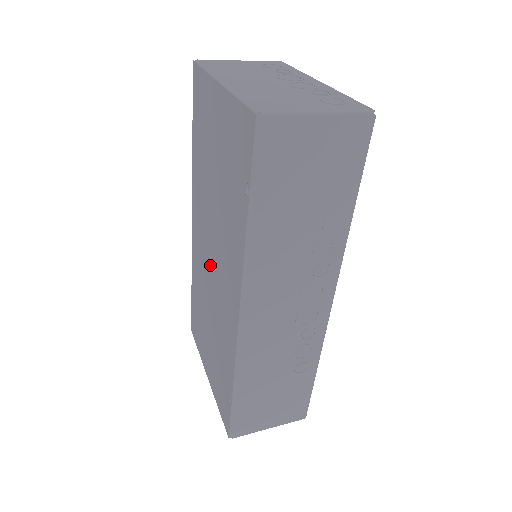
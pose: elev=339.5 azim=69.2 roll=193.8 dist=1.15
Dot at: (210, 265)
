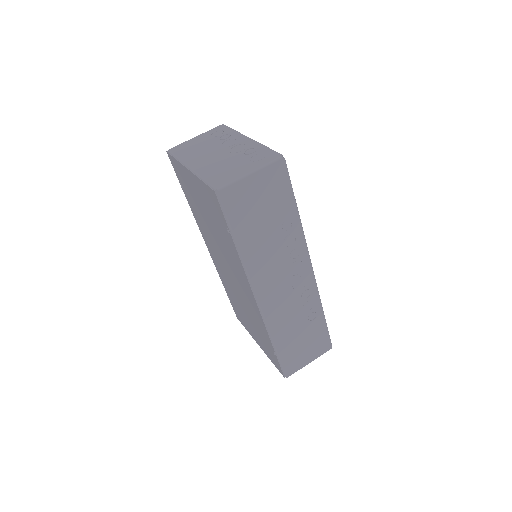
Dot at: (229, 273)
